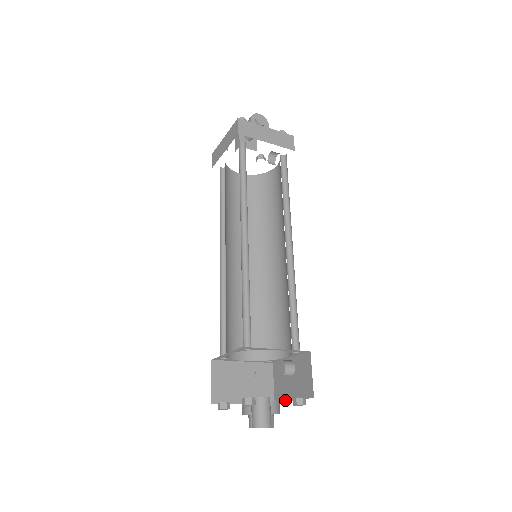
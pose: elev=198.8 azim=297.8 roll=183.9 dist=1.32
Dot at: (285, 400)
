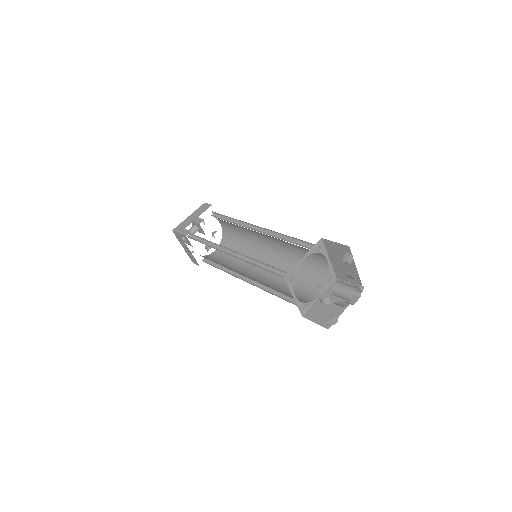
Dot at: (338, 316)
